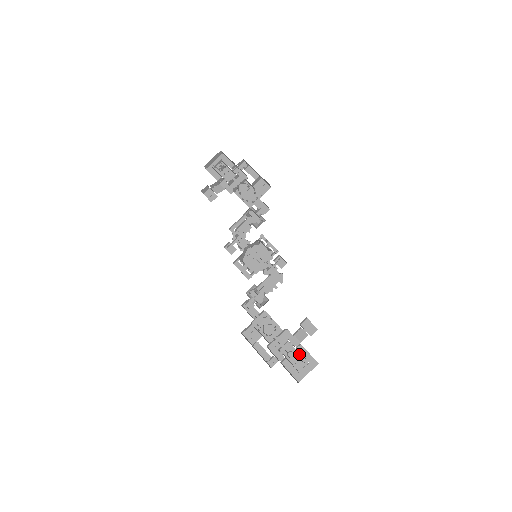
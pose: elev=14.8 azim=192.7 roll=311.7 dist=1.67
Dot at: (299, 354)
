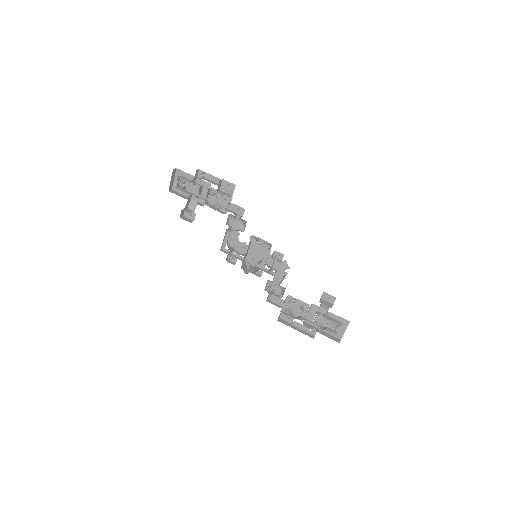
Dot at: (331, 319)
